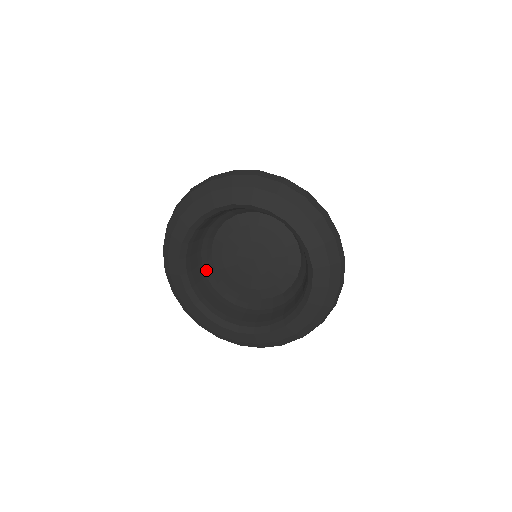
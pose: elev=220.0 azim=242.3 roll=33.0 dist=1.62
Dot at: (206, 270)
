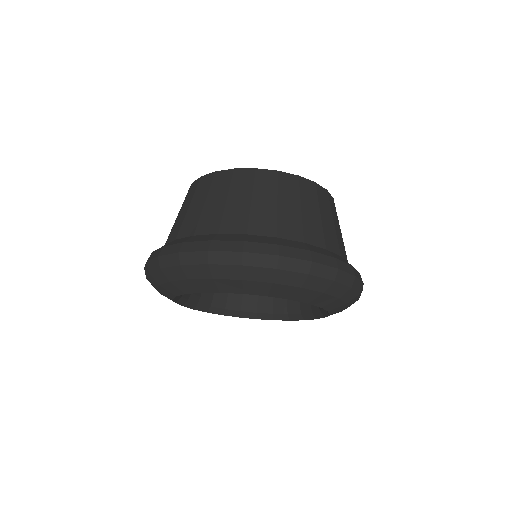
Dot at: occluded
